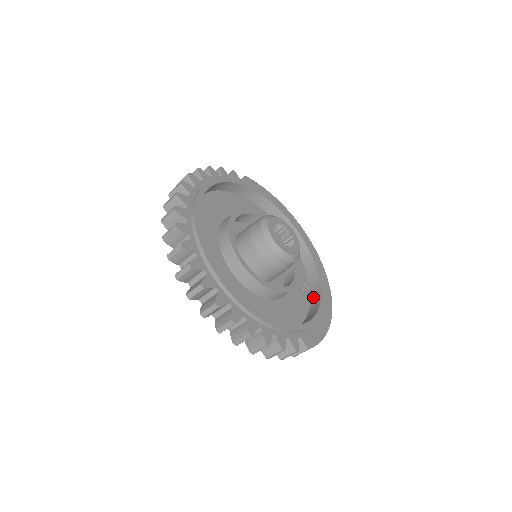
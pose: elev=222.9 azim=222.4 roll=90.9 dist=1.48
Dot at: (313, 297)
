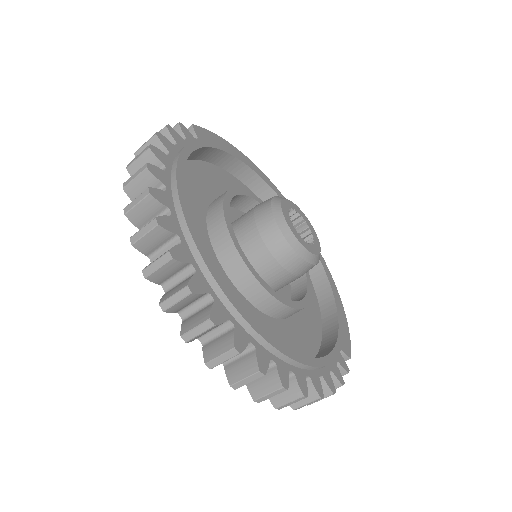
Dot at: (313, 274)
